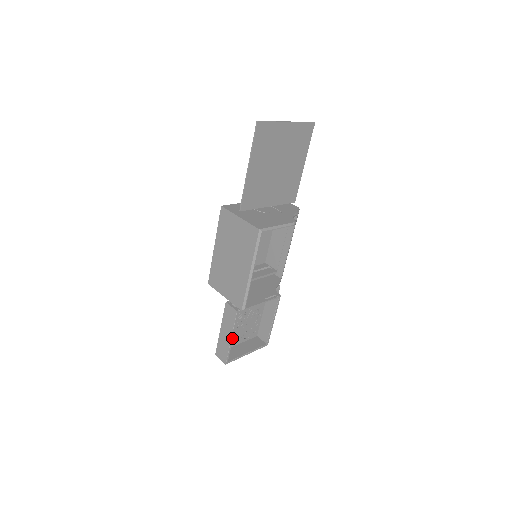
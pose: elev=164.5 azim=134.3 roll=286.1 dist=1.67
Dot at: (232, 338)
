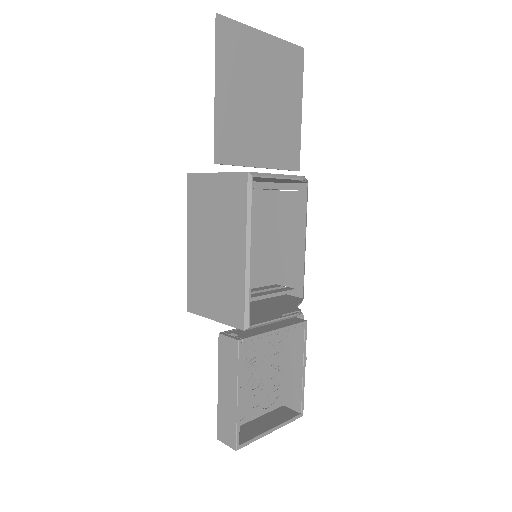
Dot at: (239, 395)
